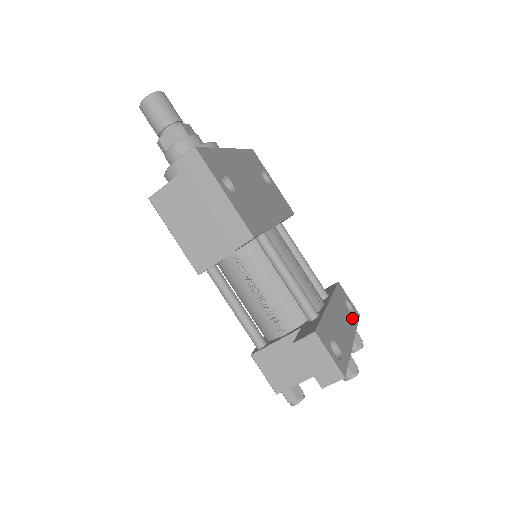
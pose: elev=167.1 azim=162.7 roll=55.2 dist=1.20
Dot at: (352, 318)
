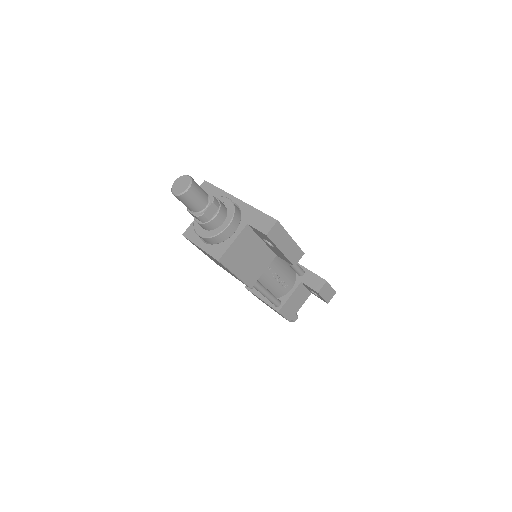
Dot at: occluded
